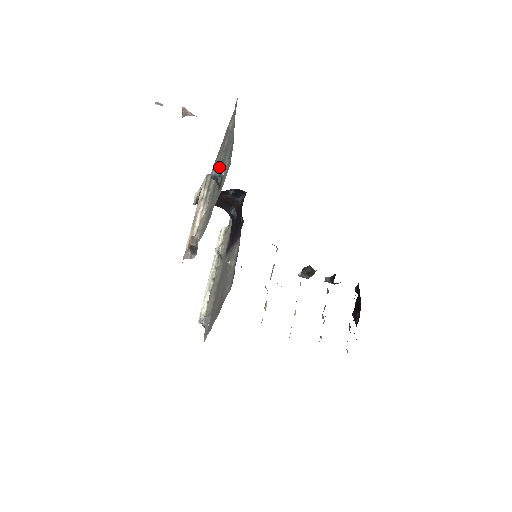
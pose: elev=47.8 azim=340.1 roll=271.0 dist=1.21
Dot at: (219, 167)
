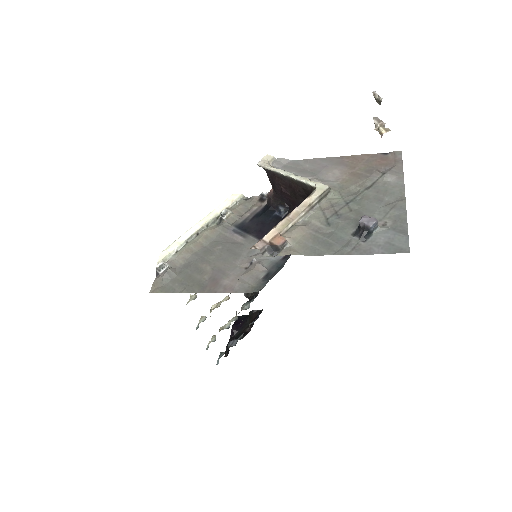
Dot at: (377, 223)
